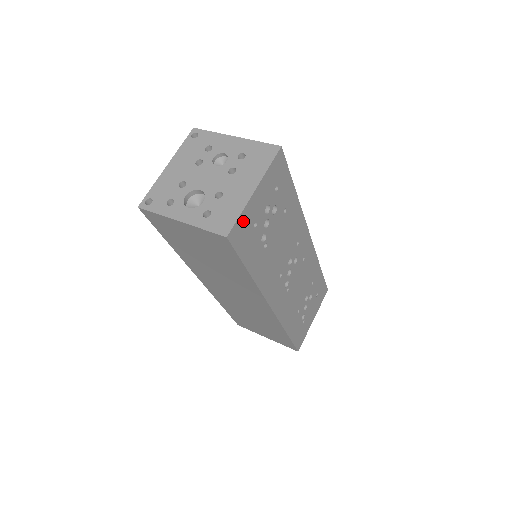
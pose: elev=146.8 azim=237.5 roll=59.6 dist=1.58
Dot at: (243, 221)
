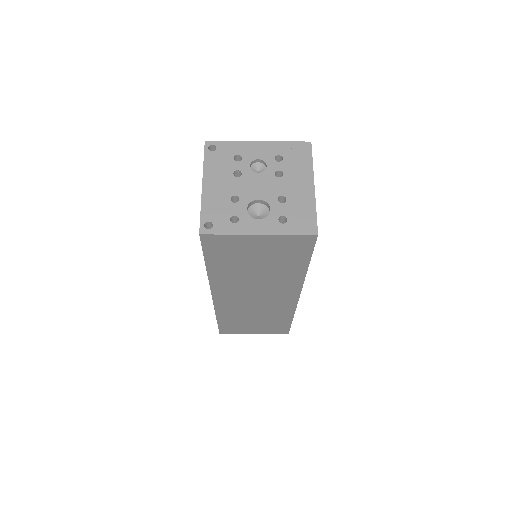
Dot at: occluded
